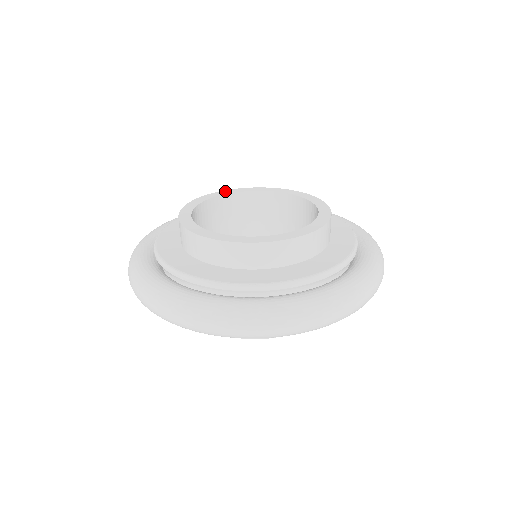
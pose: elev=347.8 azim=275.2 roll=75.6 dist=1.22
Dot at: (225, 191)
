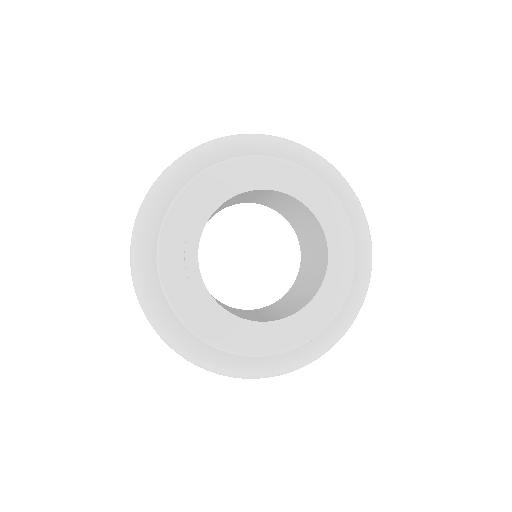
Dot at: (211, 202)
